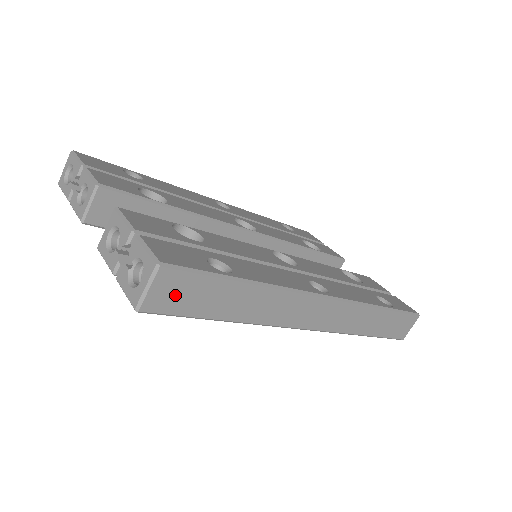
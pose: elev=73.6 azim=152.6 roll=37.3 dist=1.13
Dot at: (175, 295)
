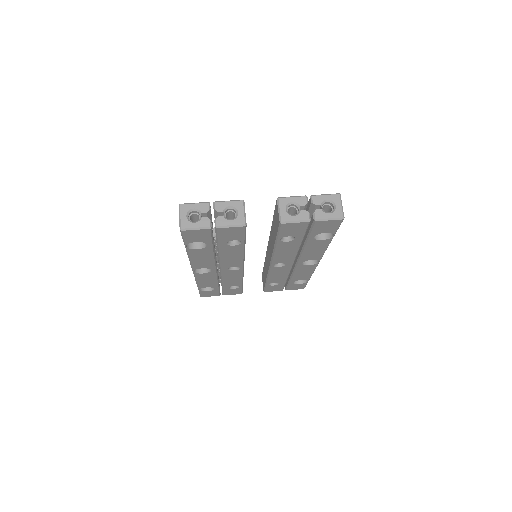
Dot at: occluded
